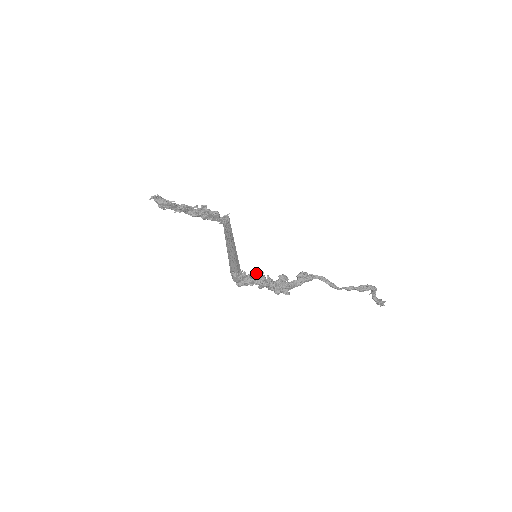
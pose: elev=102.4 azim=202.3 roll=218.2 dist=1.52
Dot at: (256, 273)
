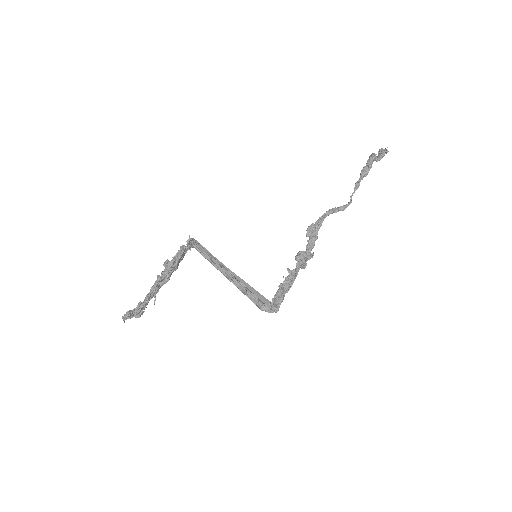
Dot at: (282, 291)
